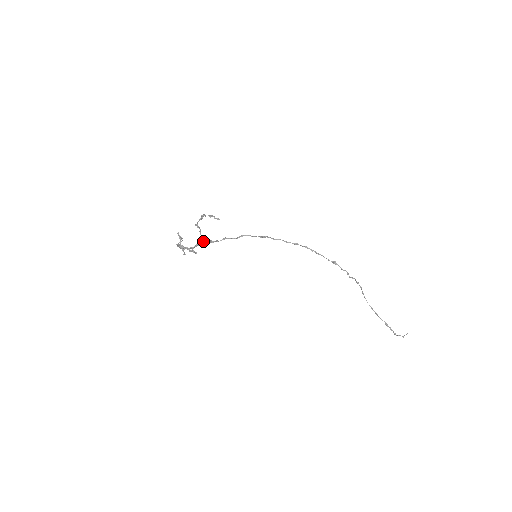
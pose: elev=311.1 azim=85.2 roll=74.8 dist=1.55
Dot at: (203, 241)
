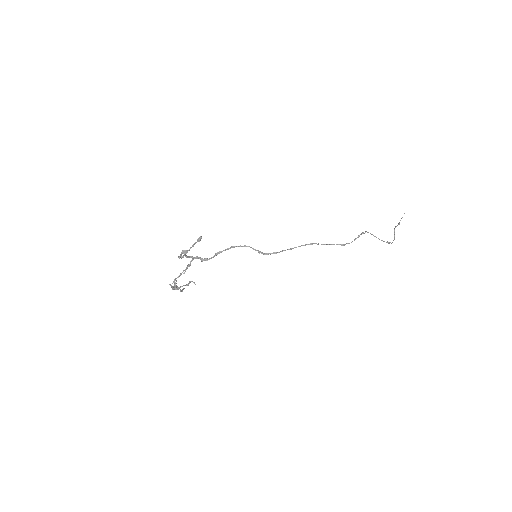
Dot at: (192, 259)
